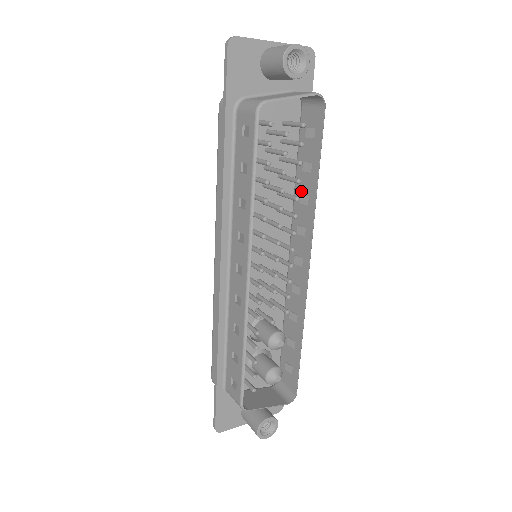
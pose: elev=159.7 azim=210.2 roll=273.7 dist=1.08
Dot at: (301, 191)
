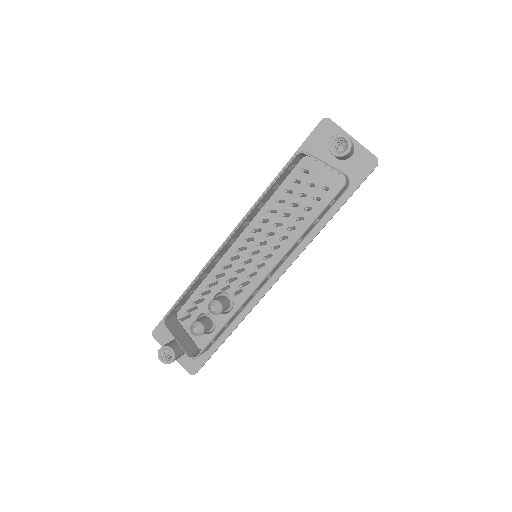
Dot at: occluded
